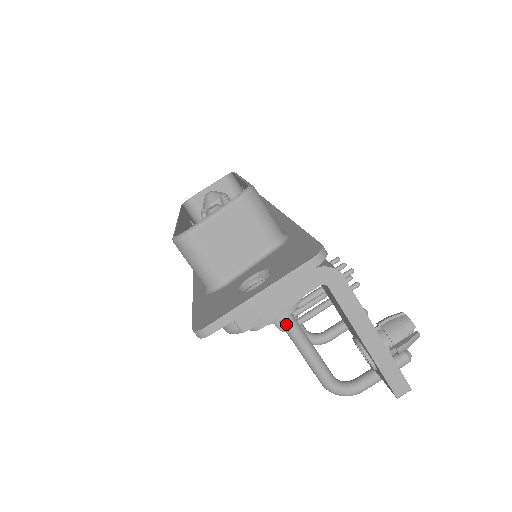
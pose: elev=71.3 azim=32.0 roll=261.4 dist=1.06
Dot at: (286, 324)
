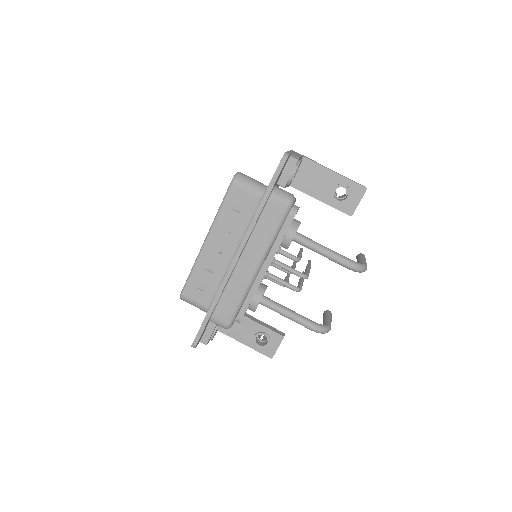
Dot at: (304, 237)
